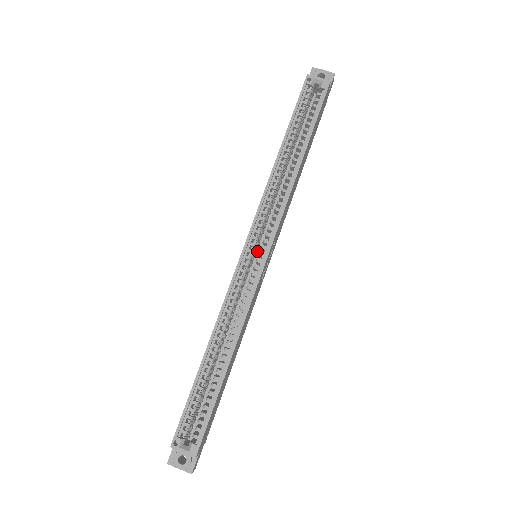
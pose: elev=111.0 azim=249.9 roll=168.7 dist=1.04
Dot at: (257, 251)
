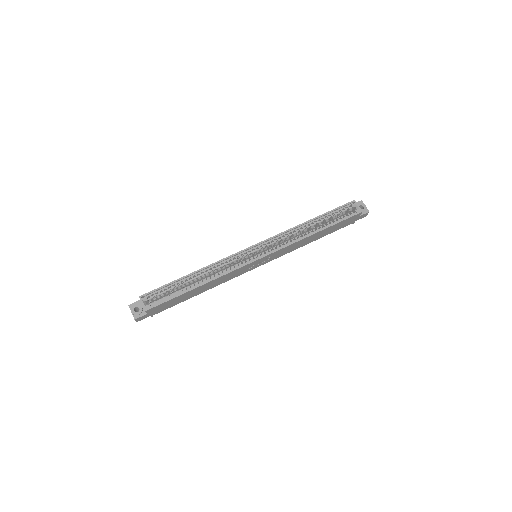
Dot at: occluded
